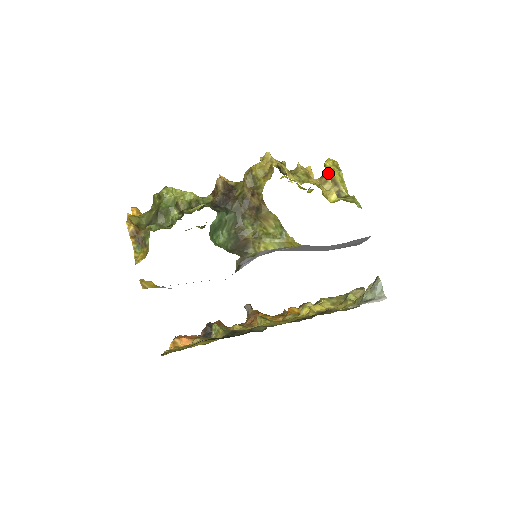
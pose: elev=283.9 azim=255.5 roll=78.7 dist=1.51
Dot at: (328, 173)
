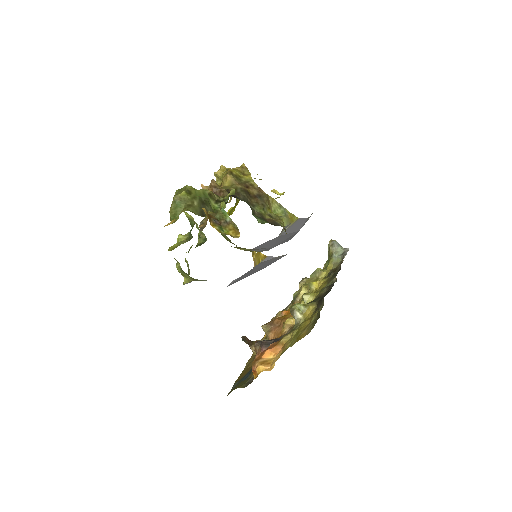
Dot at: occluded
